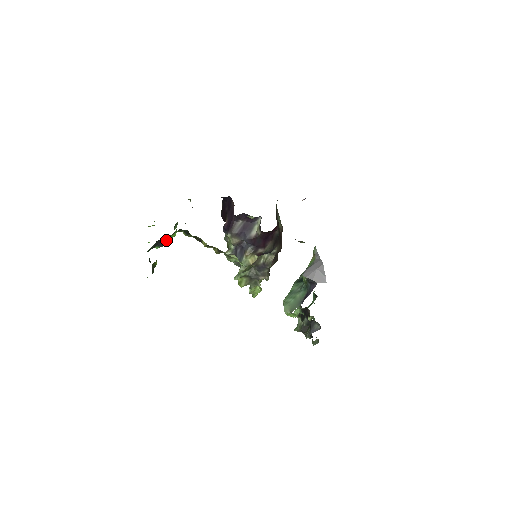
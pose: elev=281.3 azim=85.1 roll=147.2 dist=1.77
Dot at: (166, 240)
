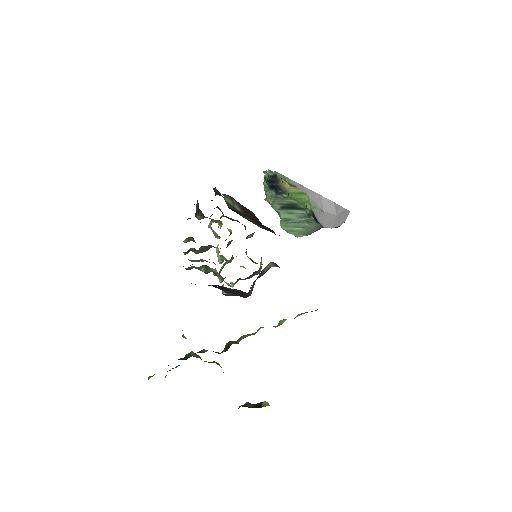
Dot at: occluded
